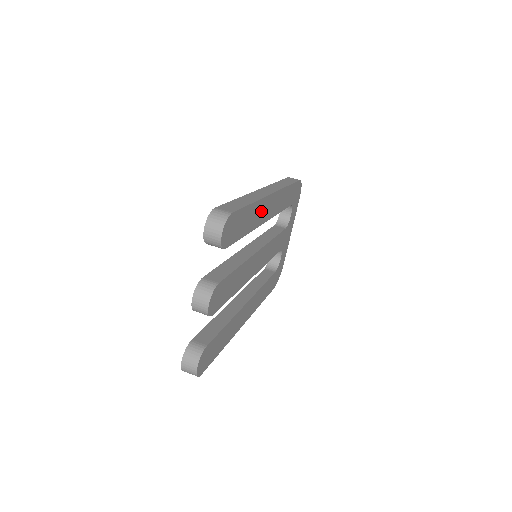
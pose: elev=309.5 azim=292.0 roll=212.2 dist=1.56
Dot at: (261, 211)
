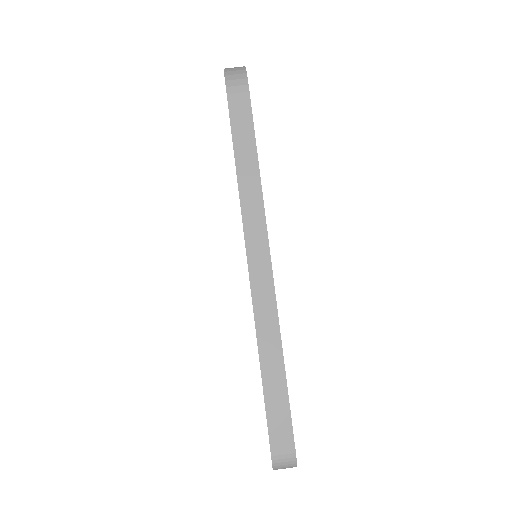
Dot at: occluded
